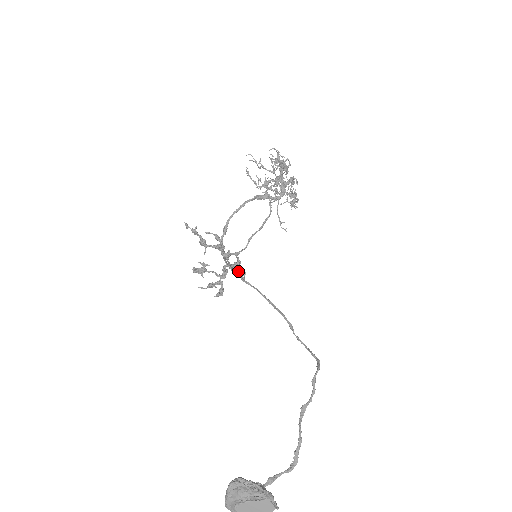
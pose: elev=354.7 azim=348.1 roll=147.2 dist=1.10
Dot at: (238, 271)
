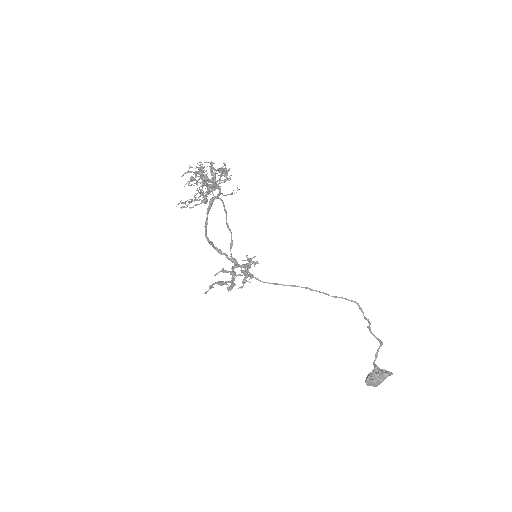
Dot at: occluded
